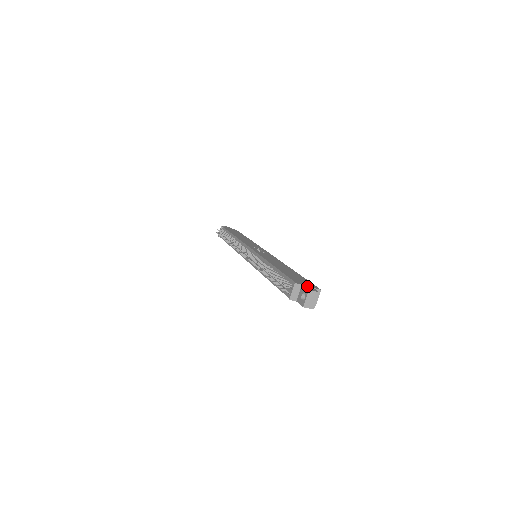
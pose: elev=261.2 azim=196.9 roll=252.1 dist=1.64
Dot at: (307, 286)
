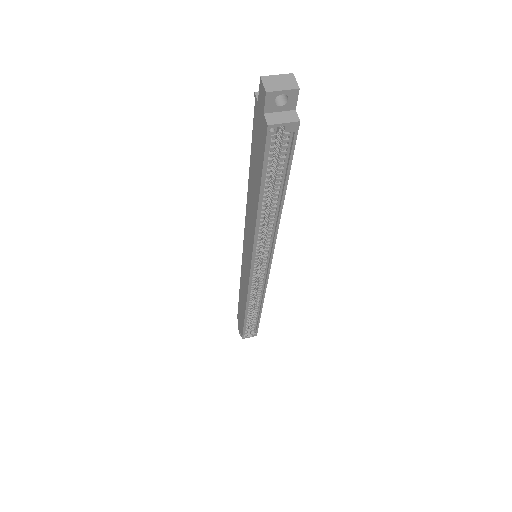
Dot at: occluded
